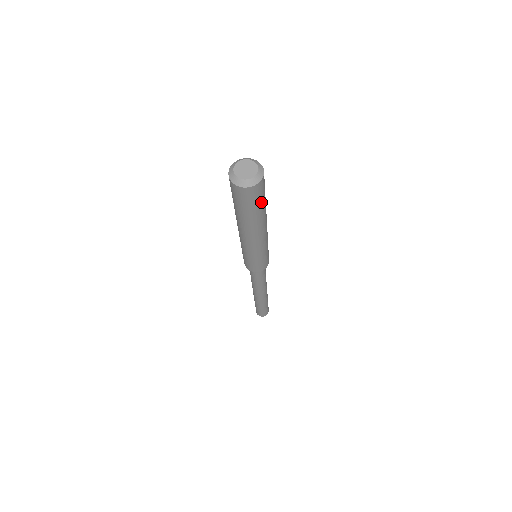
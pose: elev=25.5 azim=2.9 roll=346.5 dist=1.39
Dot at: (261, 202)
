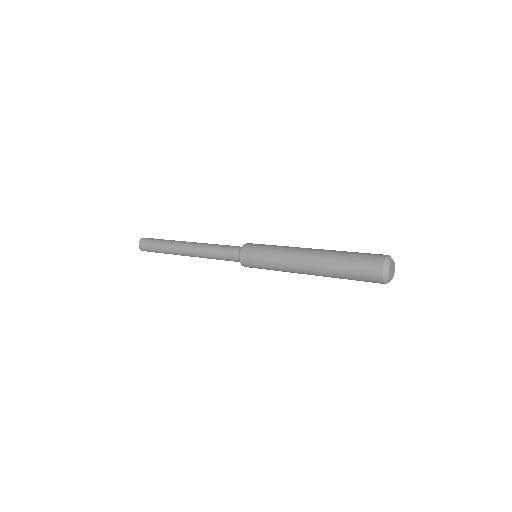
Dot at: occluded
